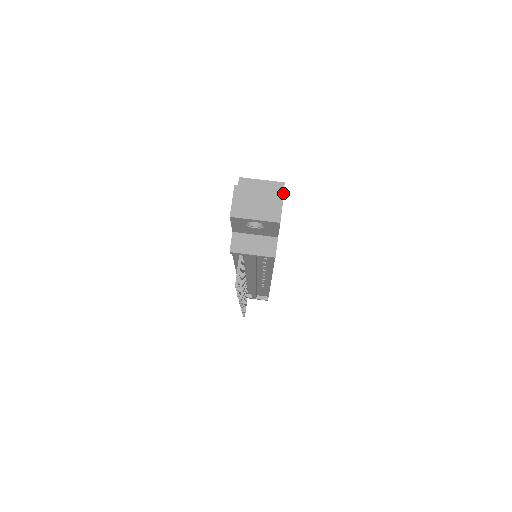
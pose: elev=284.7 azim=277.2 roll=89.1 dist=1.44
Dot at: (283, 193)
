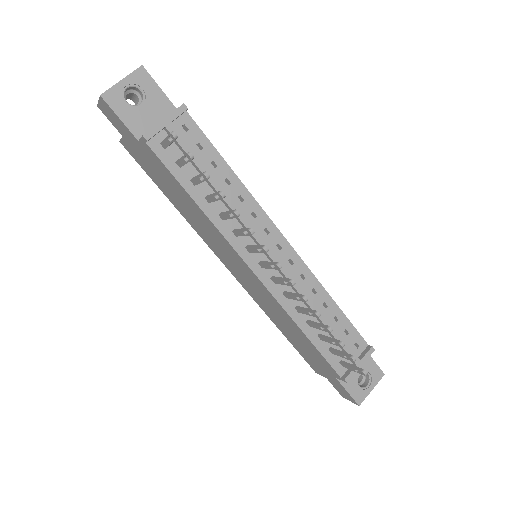
Dot at: occluded
